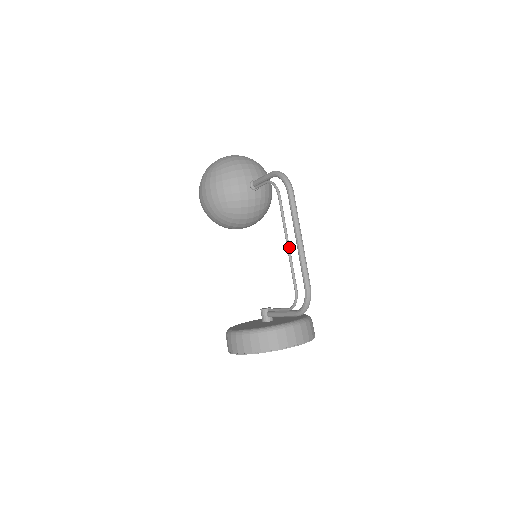
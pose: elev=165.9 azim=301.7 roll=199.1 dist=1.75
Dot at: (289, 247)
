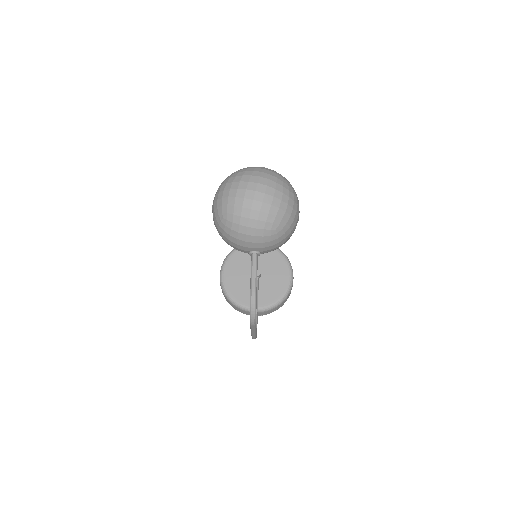
Dot at: occluded
